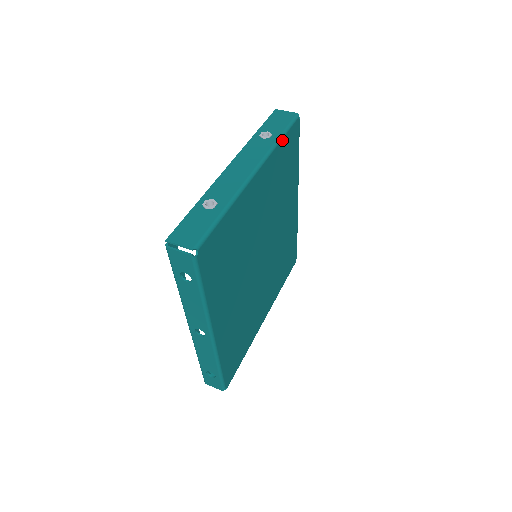
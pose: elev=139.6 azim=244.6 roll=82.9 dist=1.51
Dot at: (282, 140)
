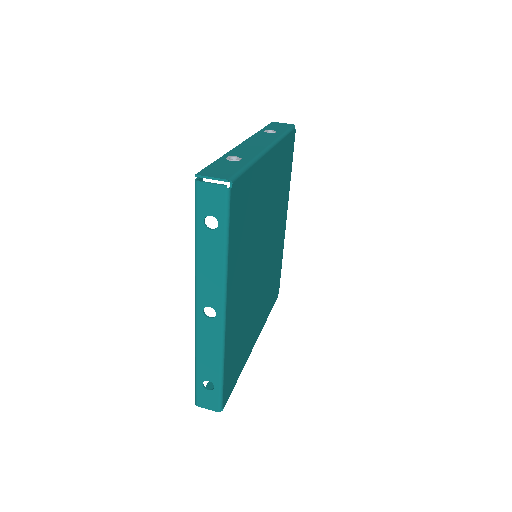
Dot at: (286, 137)
